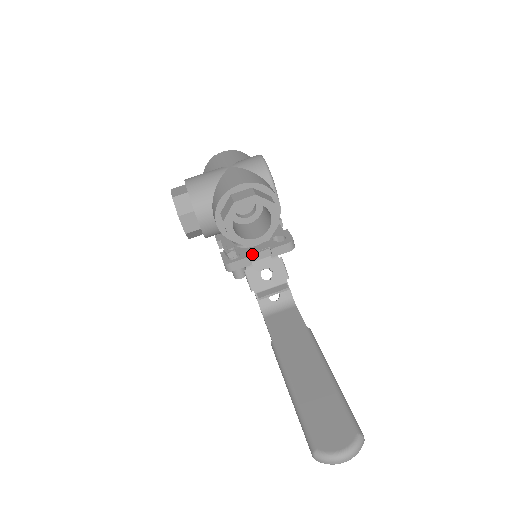
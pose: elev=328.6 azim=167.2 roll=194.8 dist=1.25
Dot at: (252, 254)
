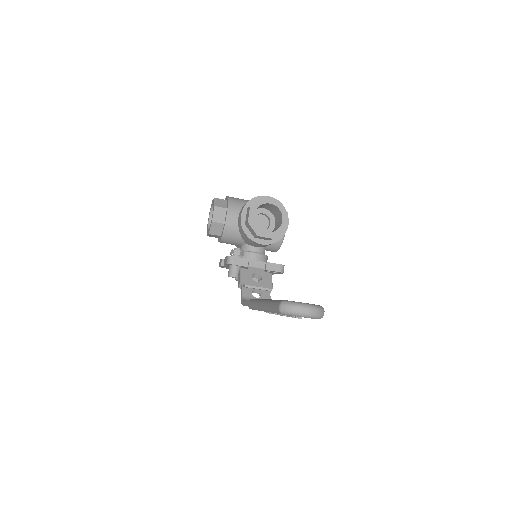
Dot at: occluded
